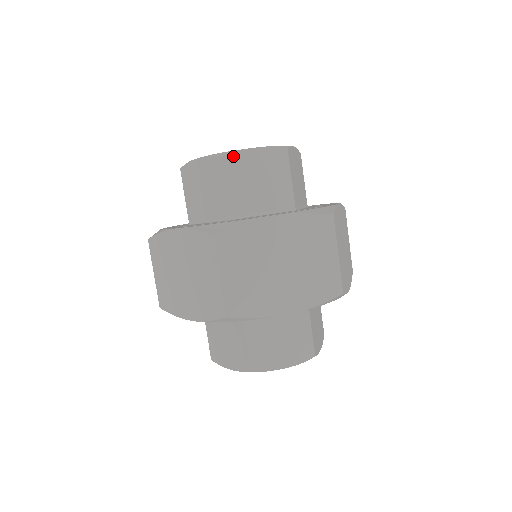
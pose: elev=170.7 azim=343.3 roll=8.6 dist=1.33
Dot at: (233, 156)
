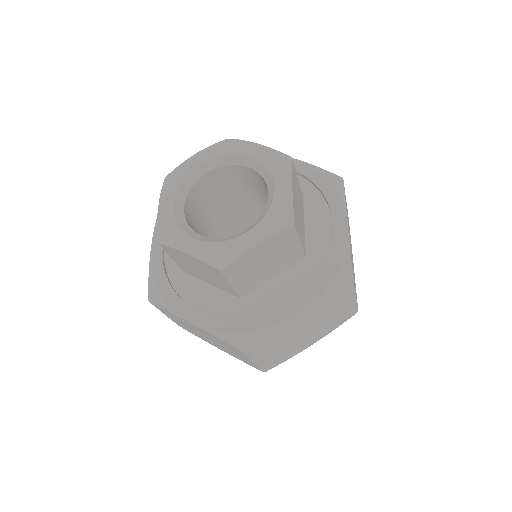
Dot at: (235, 262)
